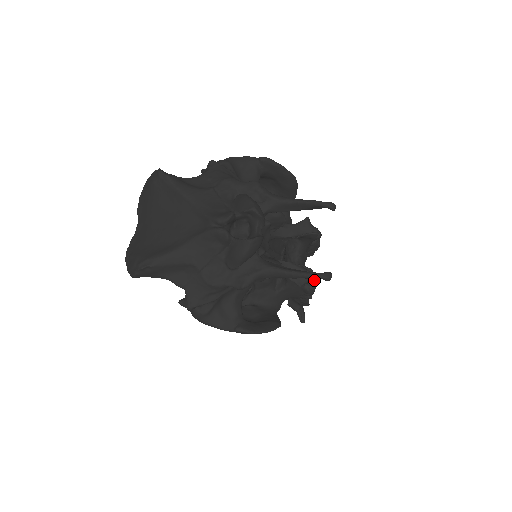
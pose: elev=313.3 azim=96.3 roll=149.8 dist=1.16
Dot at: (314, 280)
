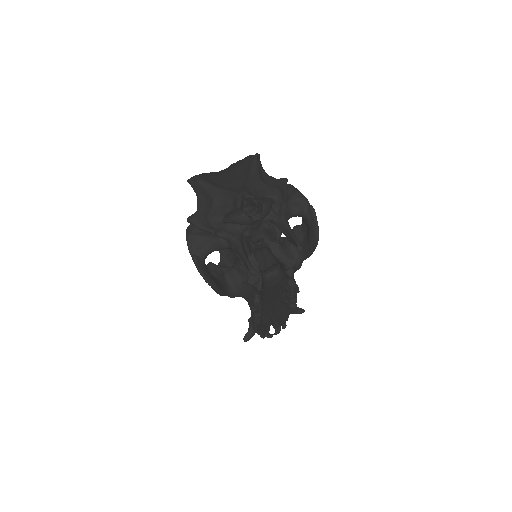
Dot at: (258, 289)
